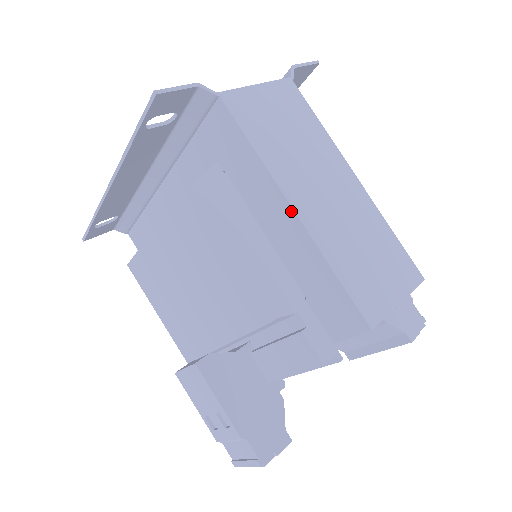
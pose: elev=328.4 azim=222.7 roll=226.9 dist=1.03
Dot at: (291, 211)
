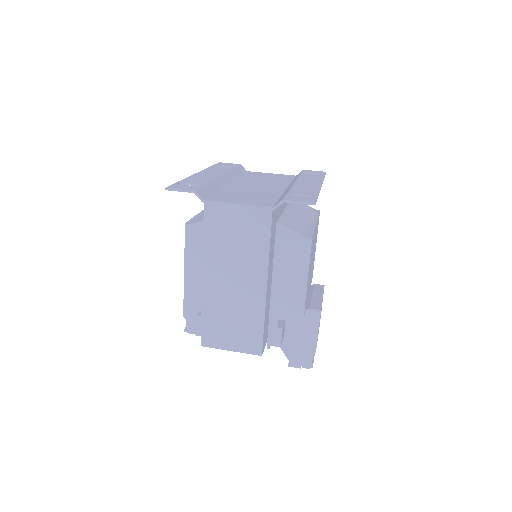
Dot at: (203, 277)
